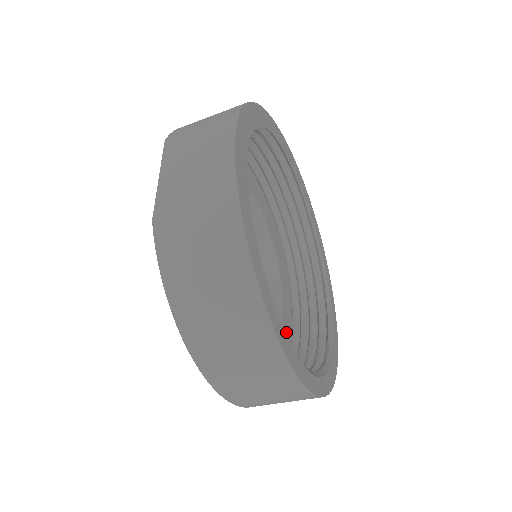
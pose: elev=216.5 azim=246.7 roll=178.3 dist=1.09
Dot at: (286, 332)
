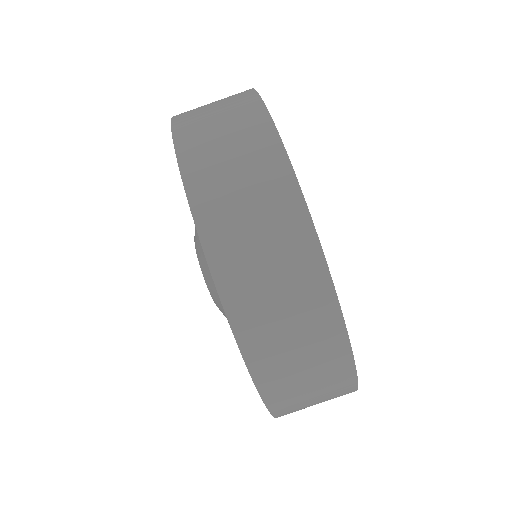
Dot at: occluded
